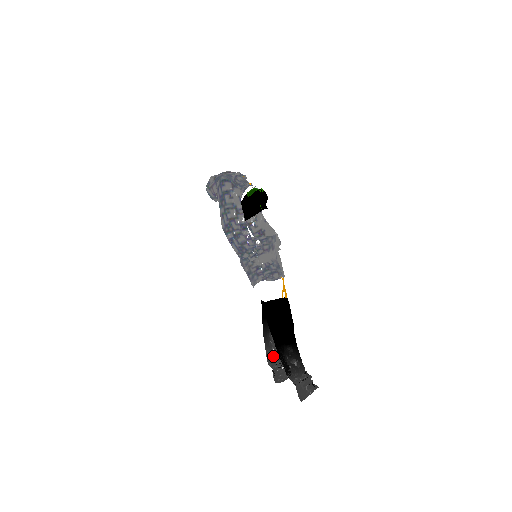
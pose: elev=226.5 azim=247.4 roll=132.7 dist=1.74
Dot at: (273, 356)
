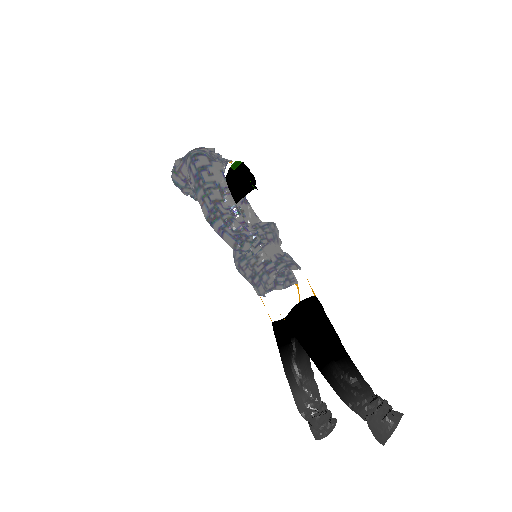
Dot at: (306, 399)
